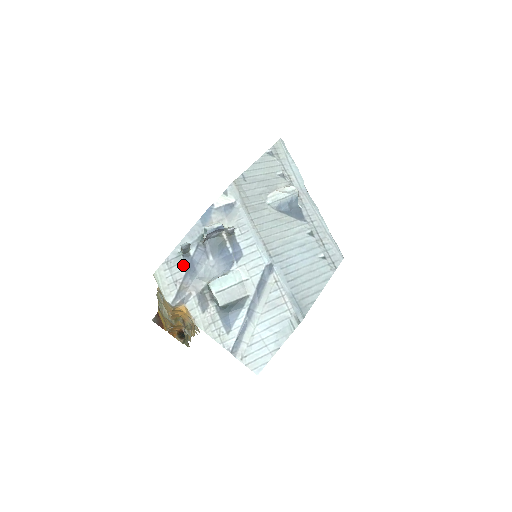
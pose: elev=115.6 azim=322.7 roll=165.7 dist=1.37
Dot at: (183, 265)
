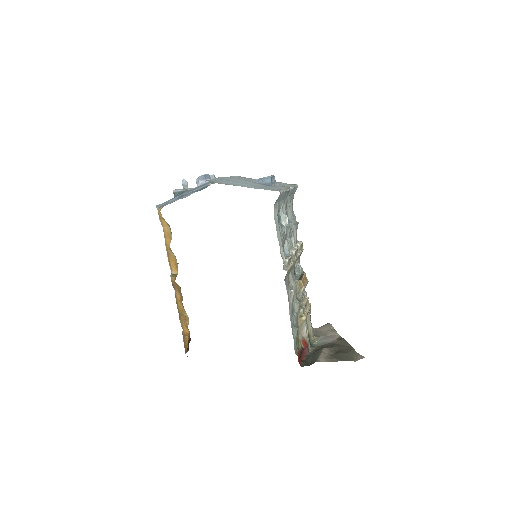
Dot at: occluded
